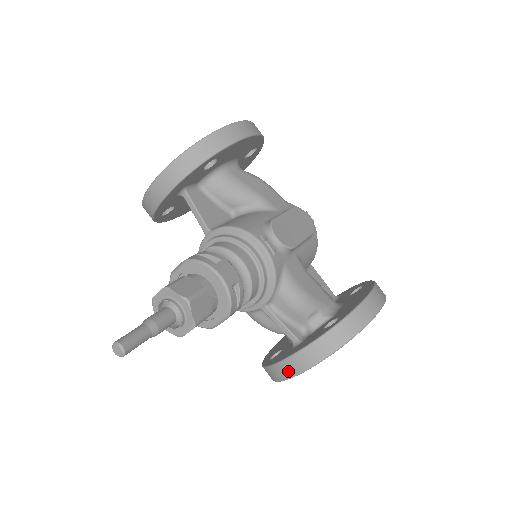
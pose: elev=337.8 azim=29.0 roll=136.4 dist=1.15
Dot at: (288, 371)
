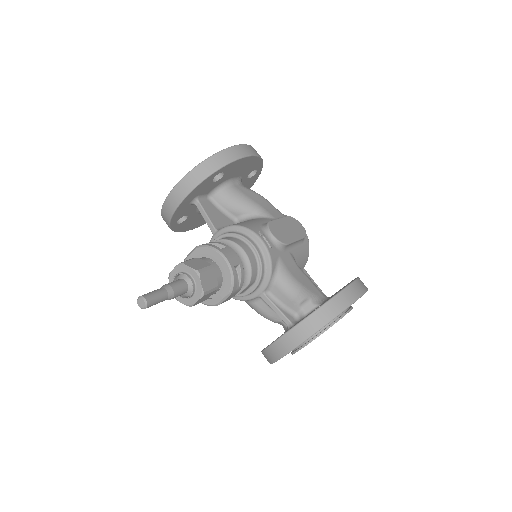
Dot at: (283, 348)
